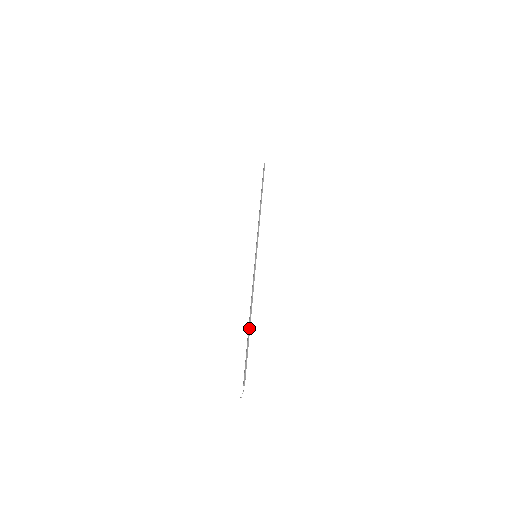
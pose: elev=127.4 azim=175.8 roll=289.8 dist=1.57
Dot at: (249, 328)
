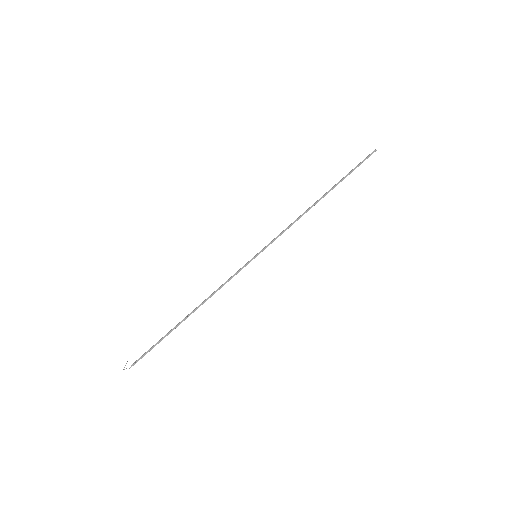
Dot at: (182, 321)
